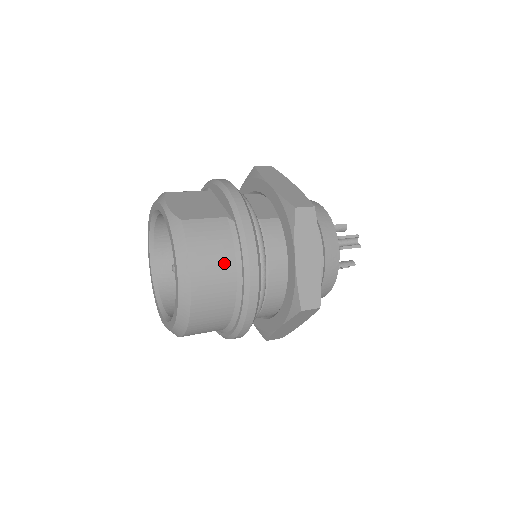
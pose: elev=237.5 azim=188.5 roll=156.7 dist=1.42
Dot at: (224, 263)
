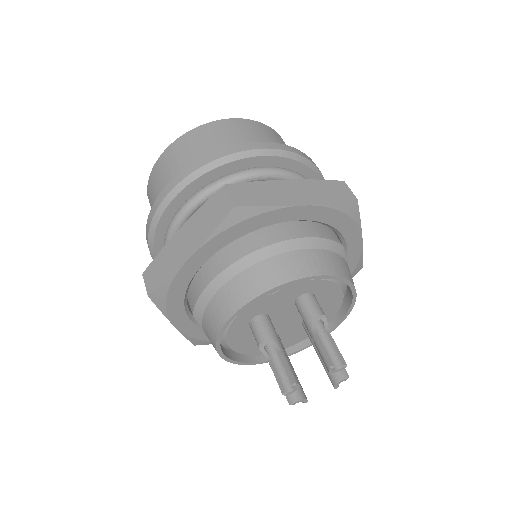
Dot at: (255, 140)
